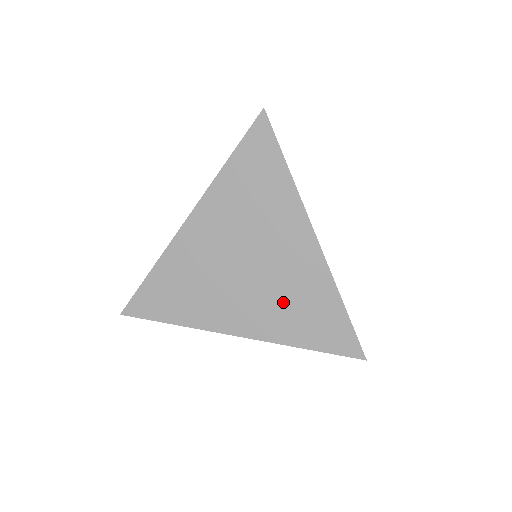
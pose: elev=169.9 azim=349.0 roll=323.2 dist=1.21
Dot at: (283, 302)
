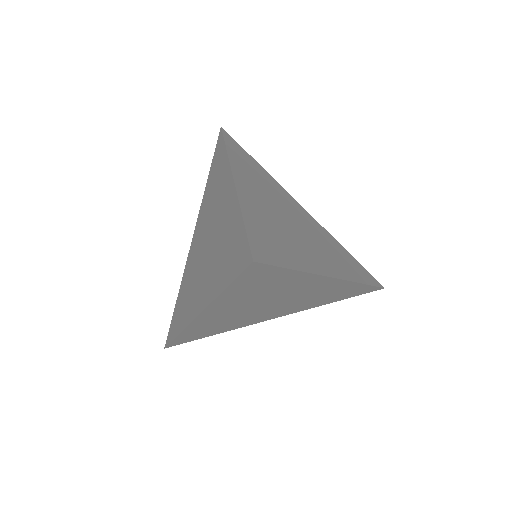
Dot at: (216, 255)
